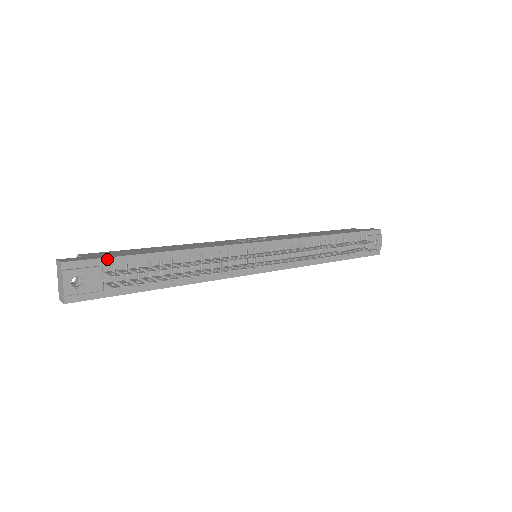
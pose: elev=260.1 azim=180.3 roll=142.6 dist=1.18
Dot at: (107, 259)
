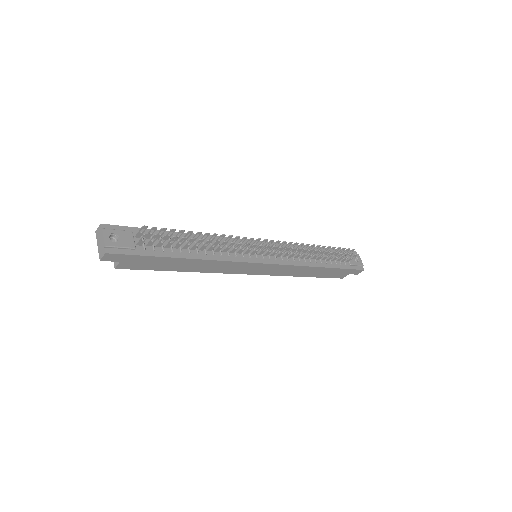
Dot at: (135, 228)
